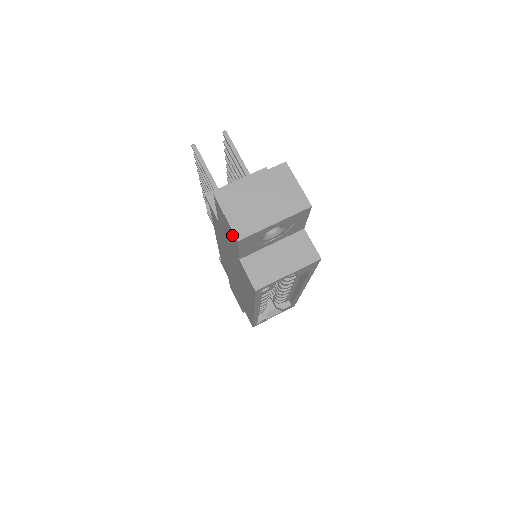
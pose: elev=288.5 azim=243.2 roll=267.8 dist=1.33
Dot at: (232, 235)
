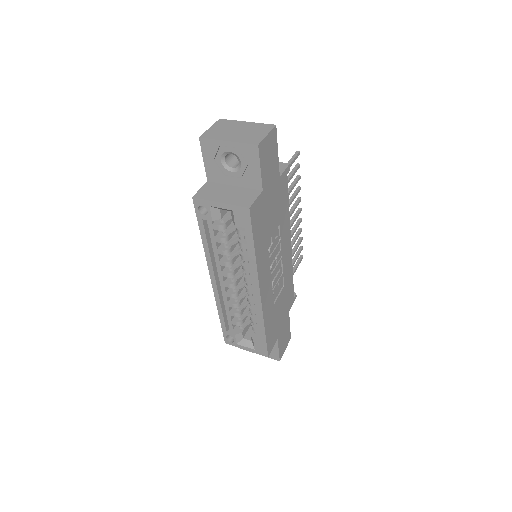
Dot at: occluded
